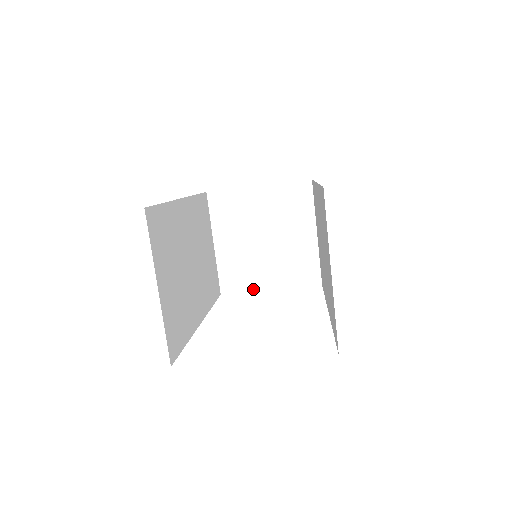
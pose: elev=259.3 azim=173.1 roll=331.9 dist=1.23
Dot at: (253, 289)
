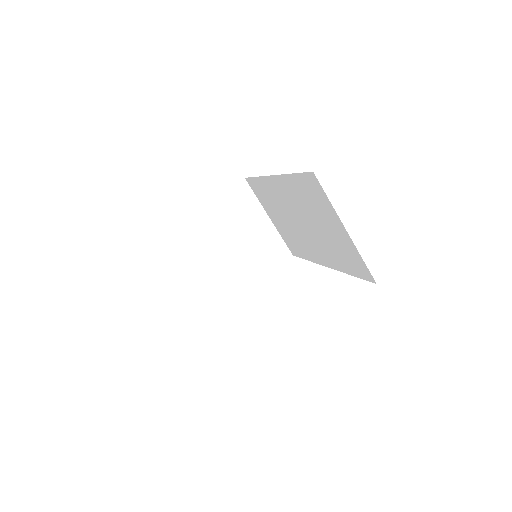
Dot at: (243, 289)
